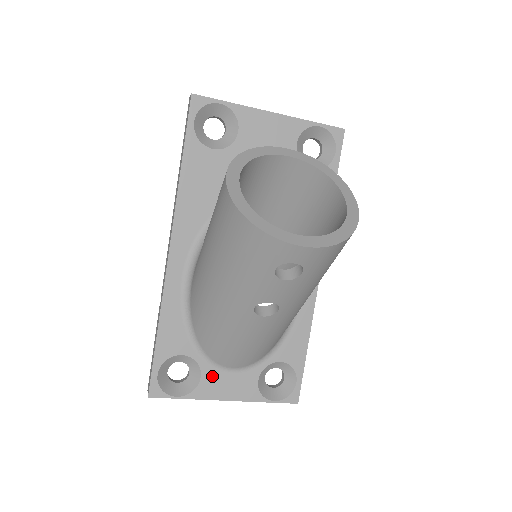
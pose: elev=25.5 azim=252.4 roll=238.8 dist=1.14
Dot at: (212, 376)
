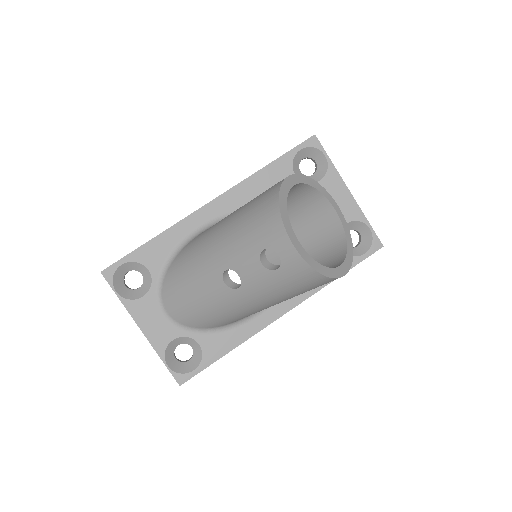
Dot at: (150, 304)
